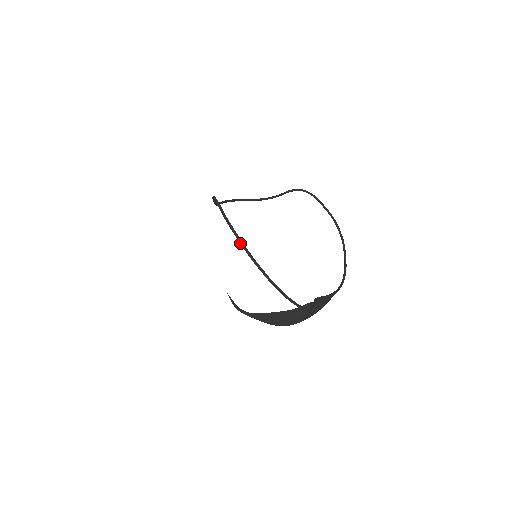
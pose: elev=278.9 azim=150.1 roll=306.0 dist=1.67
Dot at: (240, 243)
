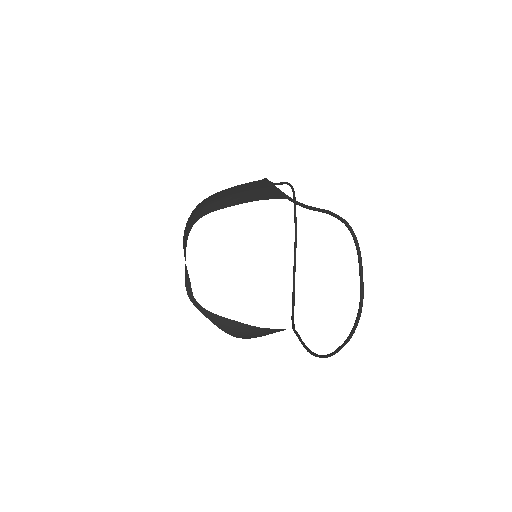
Dot at: (362, 300)
